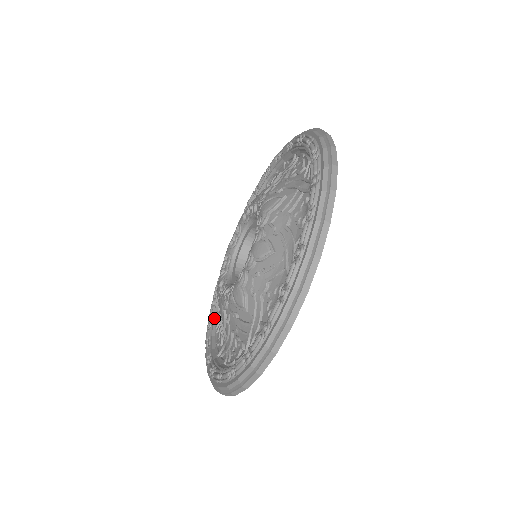
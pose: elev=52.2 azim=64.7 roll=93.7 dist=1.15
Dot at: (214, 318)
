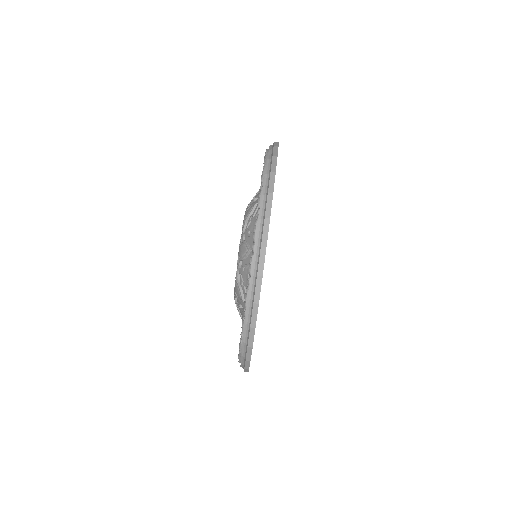
Dot at: occluded
